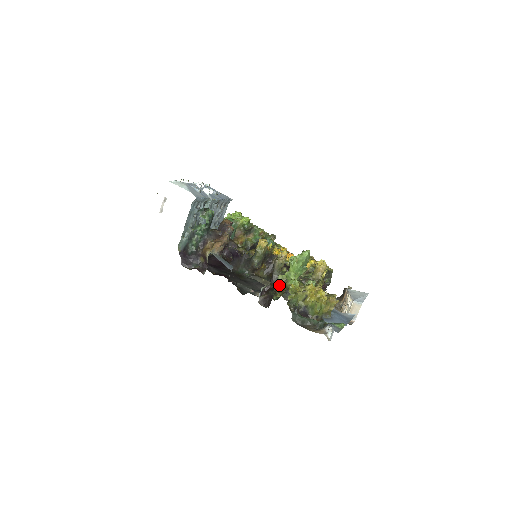
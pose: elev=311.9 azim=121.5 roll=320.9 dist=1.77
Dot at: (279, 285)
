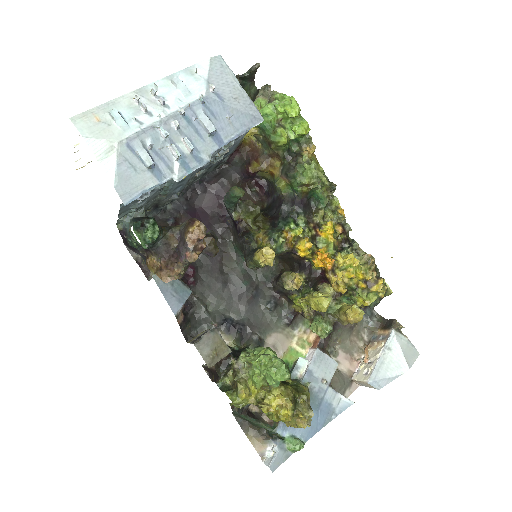
Dot at: (237, 366)
